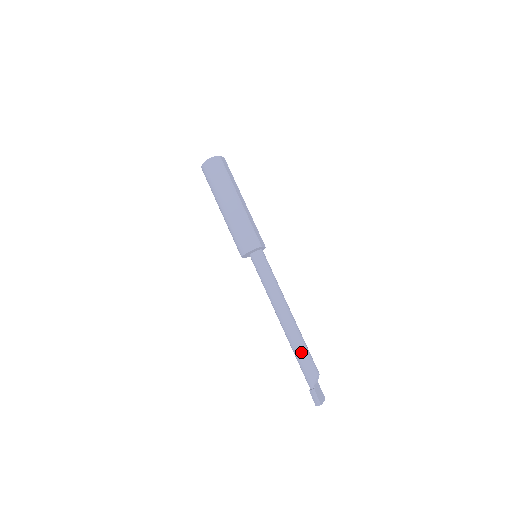
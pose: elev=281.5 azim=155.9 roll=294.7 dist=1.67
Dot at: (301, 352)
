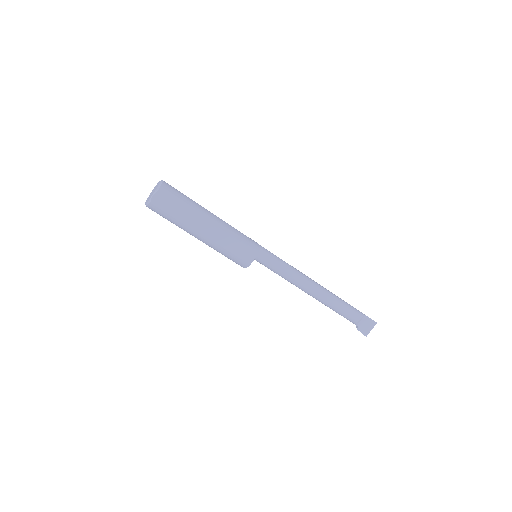
Dot at: occluded
